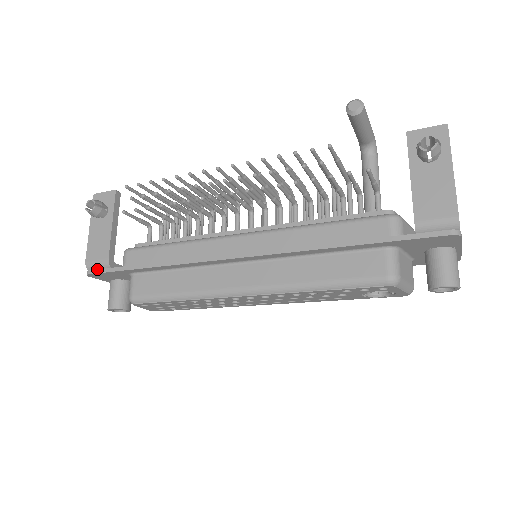
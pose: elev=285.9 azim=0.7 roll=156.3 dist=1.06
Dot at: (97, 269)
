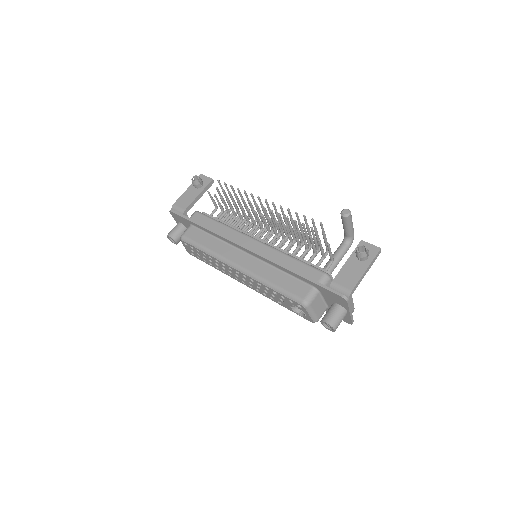
Dot at: (176, 211)
